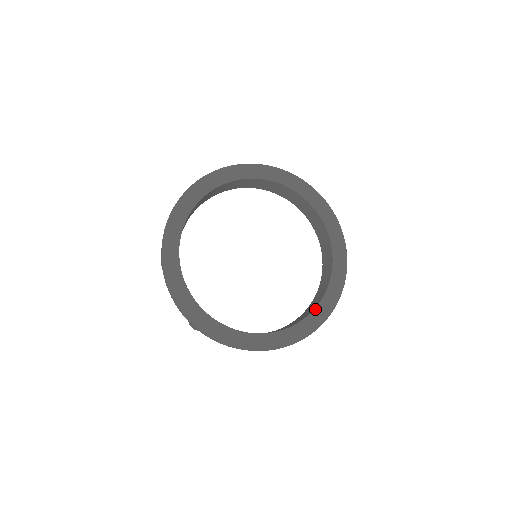
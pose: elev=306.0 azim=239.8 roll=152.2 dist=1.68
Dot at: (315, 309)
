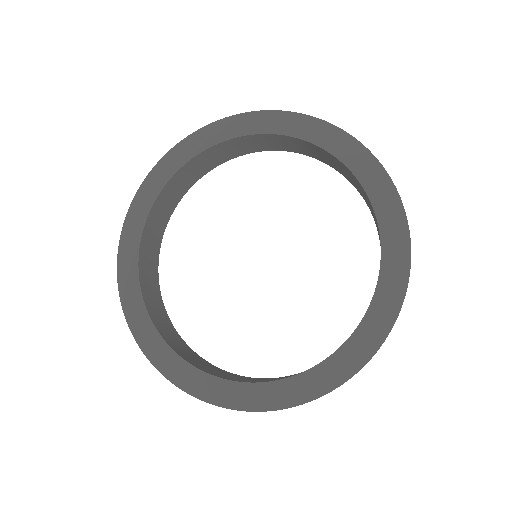
Dot at: (272, 382)
